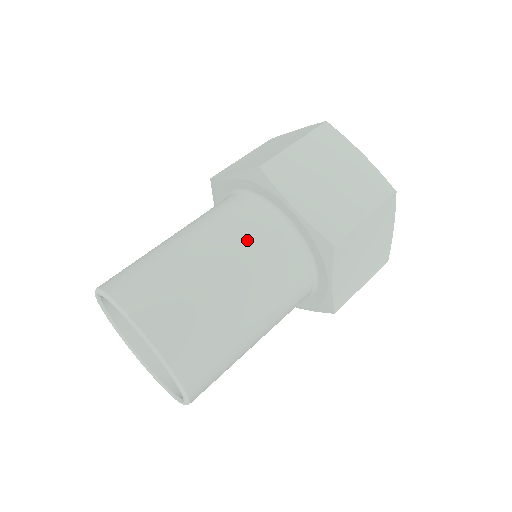
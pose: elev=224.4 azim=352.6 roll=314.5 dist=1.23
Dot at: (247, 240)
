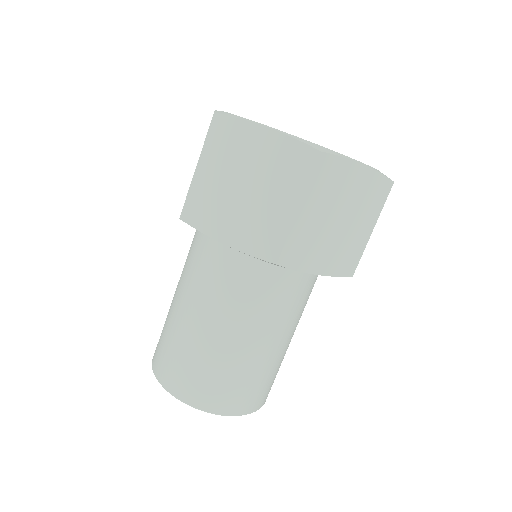
Dot at: (212, 287)
